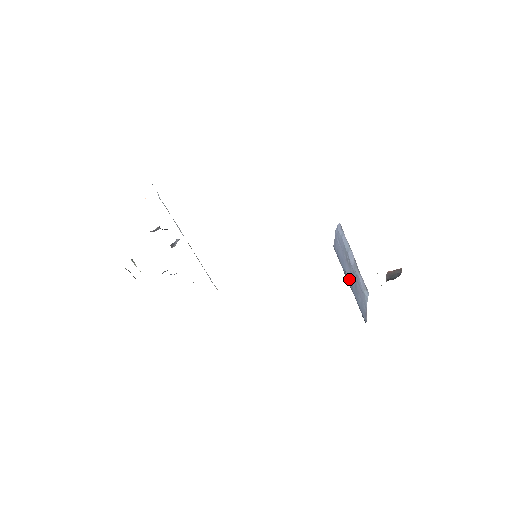
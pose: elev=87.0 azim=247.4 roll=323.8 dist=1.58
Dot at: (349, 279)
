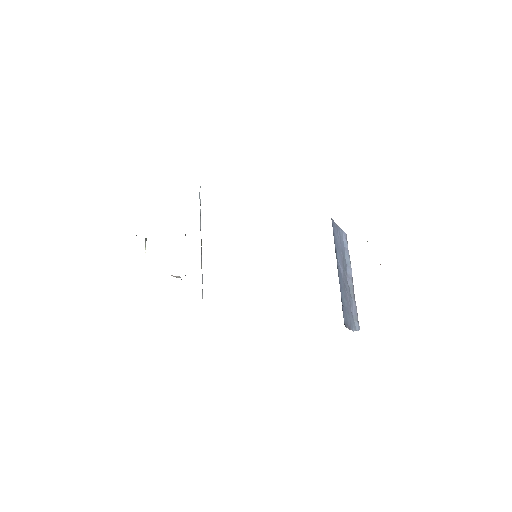
Dot at: (339, 268)
